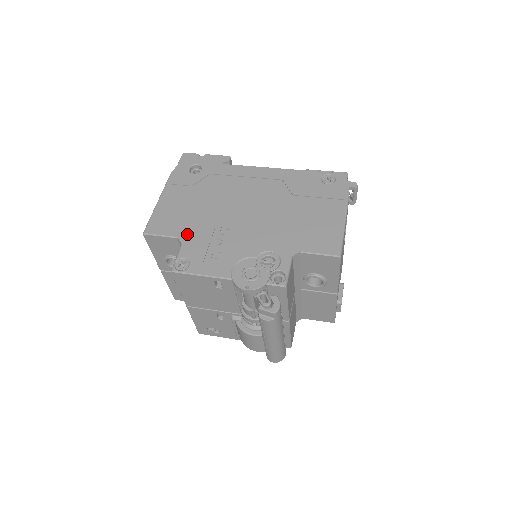
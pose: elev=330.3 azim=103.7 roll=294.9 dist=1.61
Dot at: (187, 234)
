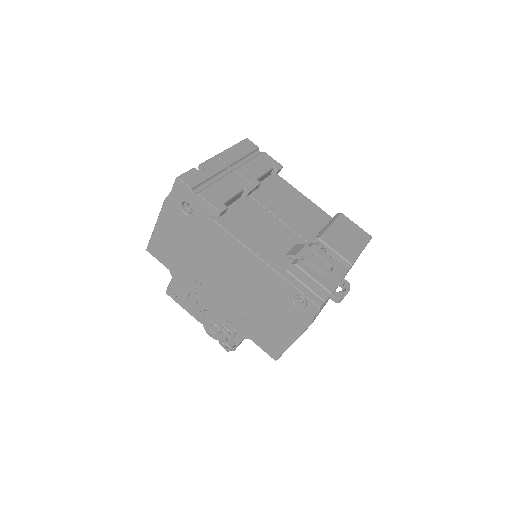
Dot at: (176, 273)
